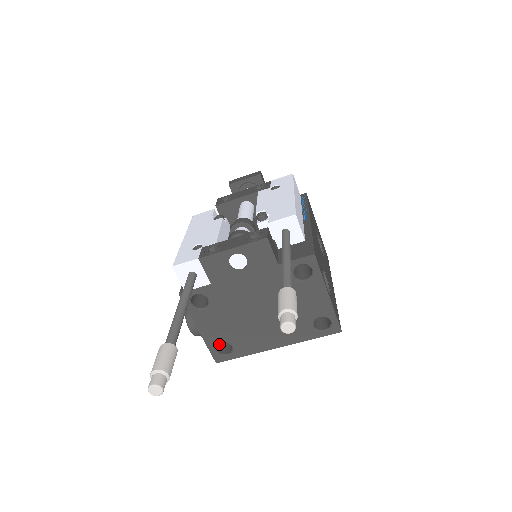
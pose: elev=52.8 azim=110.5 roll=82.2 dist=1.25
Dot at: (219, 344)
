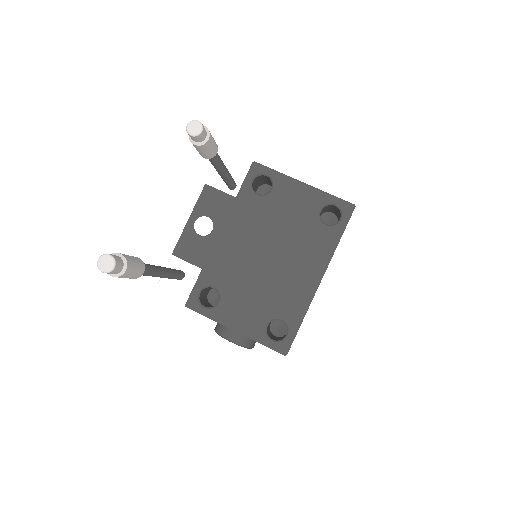
Dot at: (276, 339)
